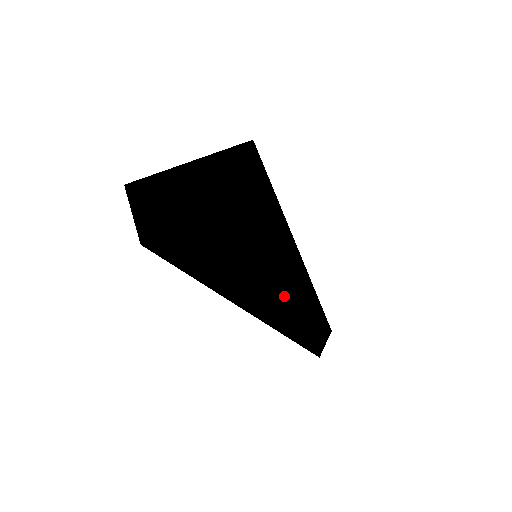
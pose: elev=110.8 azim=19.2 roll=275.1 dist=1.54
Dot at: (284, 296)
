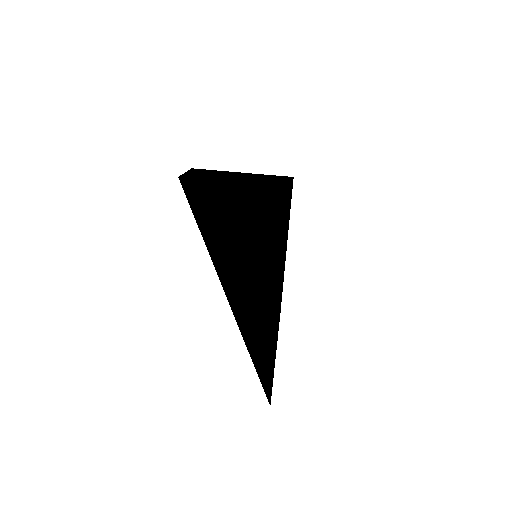
Dot at: (262, 202)
